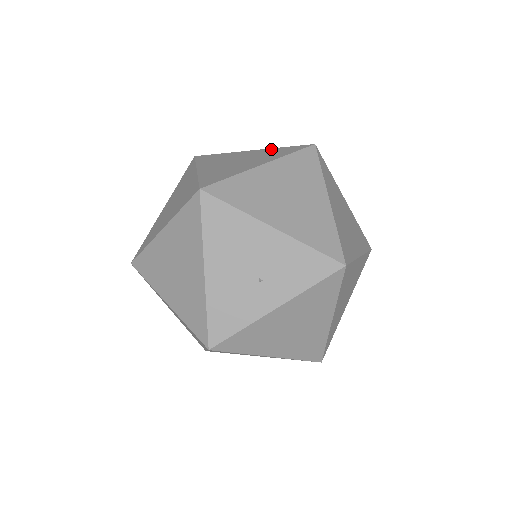
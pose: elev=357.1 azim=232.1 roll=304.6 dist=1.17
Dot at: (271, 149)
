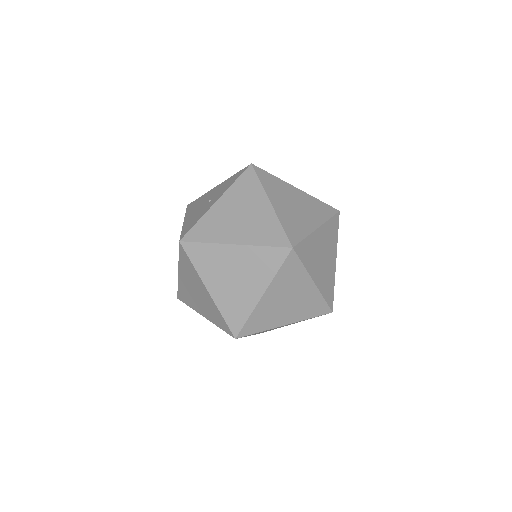
Dot at: occluded
